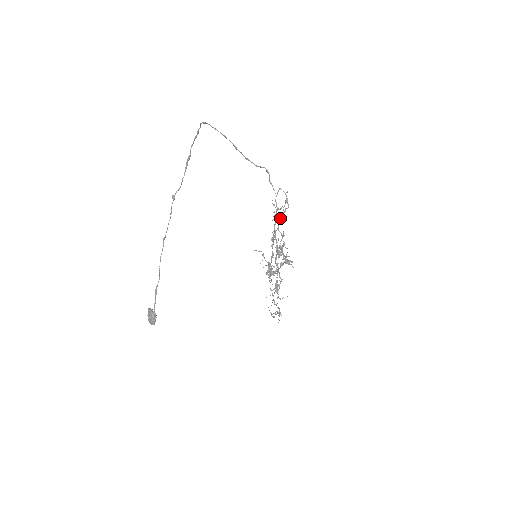
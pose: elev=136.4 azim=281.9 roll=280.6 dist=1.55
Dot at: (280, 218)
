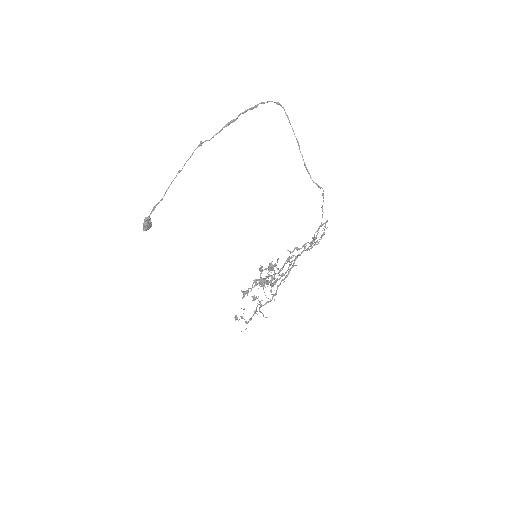
Dot at: (311, 248)
